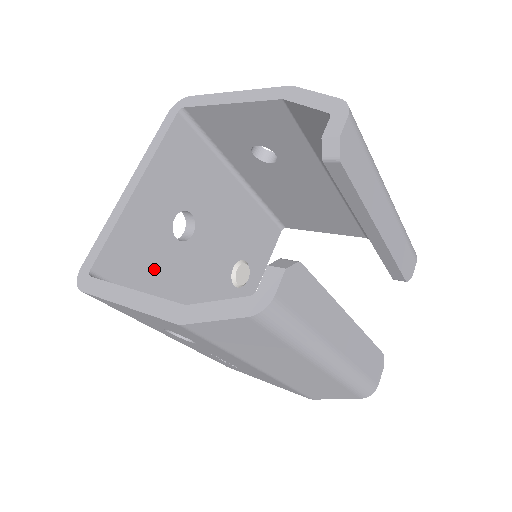
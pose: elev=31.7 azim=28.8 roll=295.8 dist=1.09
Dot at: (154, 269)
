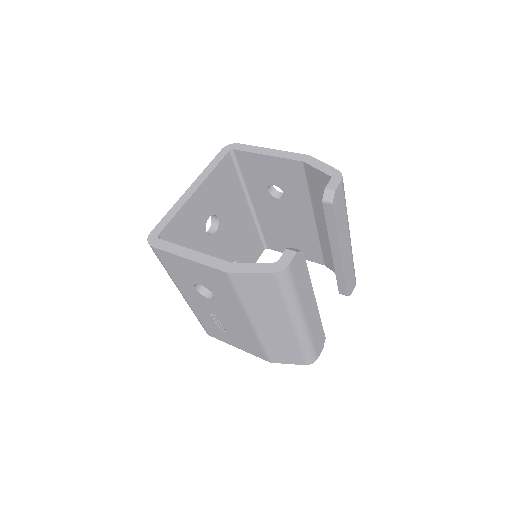
Dot at: (189, 248)
